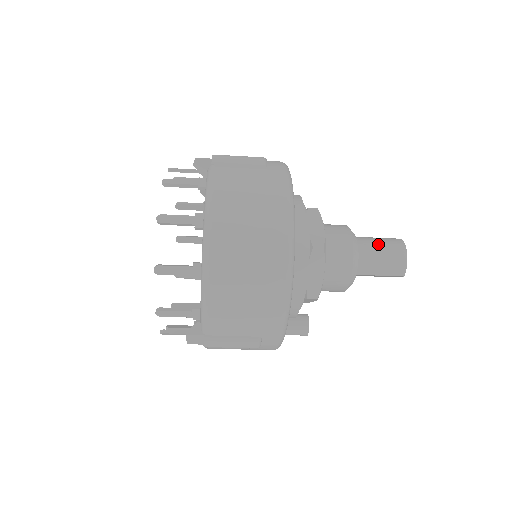
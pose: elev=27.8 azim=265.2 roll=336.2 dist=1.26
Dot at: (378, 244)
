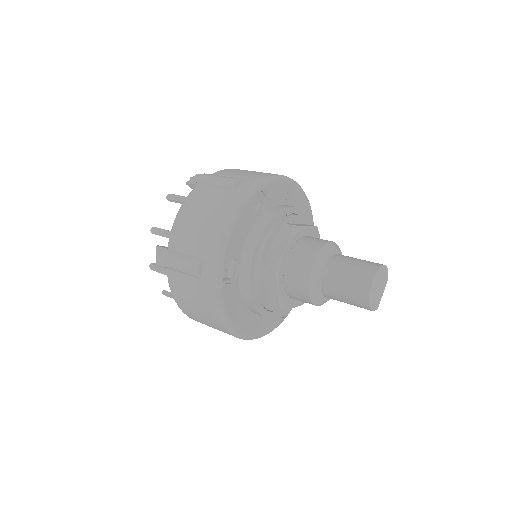
Dot at: (341, 293)
